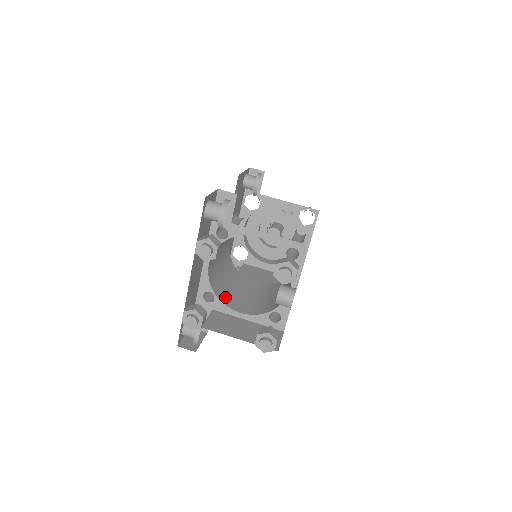
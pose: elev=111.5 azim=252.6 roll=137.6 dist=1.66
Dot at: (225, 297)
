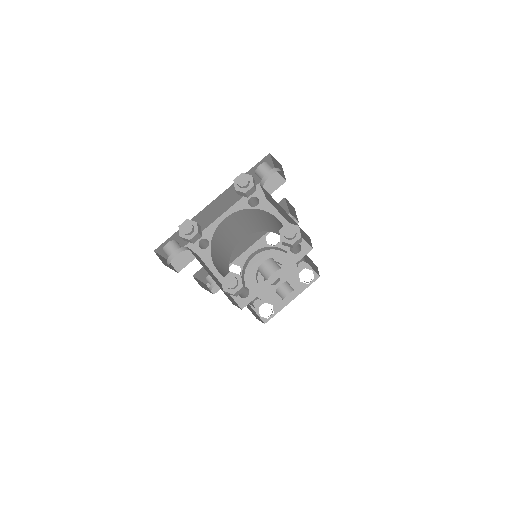
Dot at: (214, 257)
